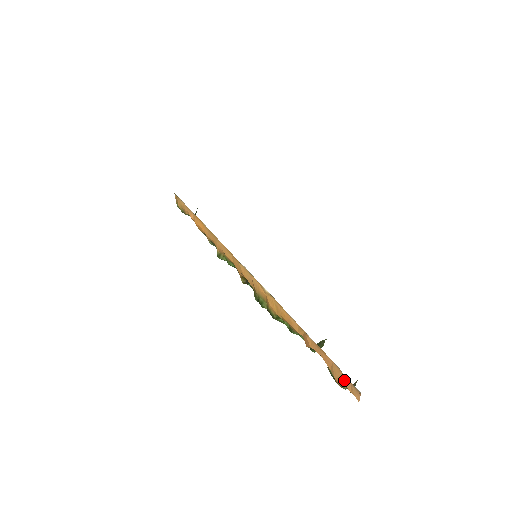
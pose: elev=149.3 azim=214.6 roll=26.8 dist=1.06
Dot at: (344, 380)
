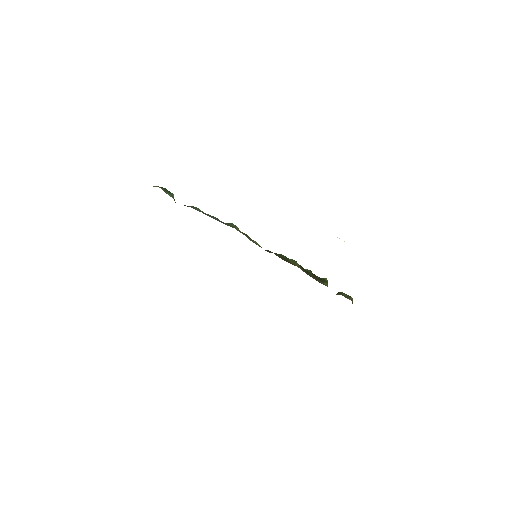
Dot at: occluded
